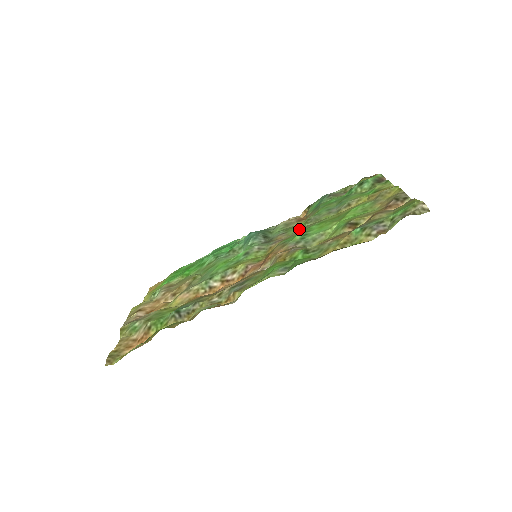
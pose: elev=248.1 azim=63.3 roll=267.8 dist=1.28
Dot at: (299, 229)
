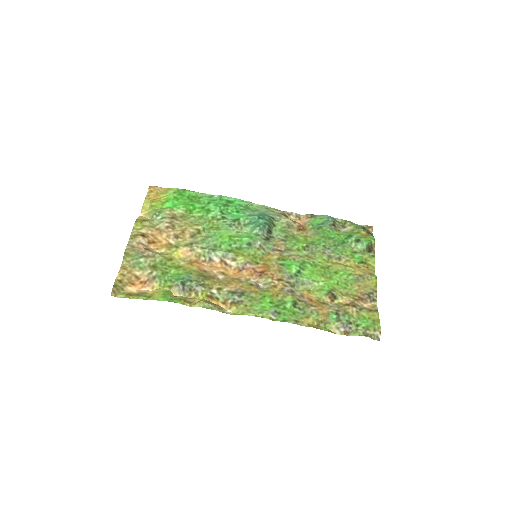
Dot at: (296, 249)
